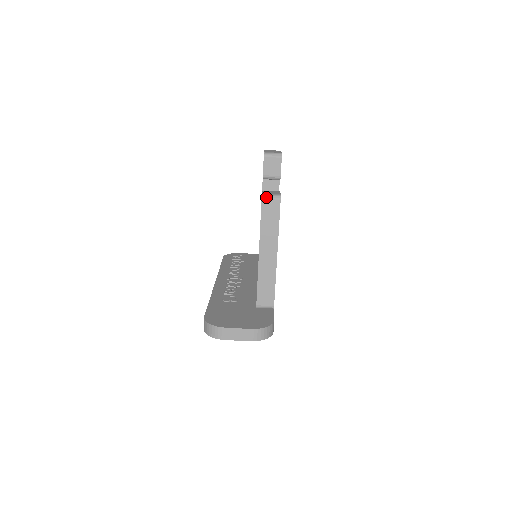
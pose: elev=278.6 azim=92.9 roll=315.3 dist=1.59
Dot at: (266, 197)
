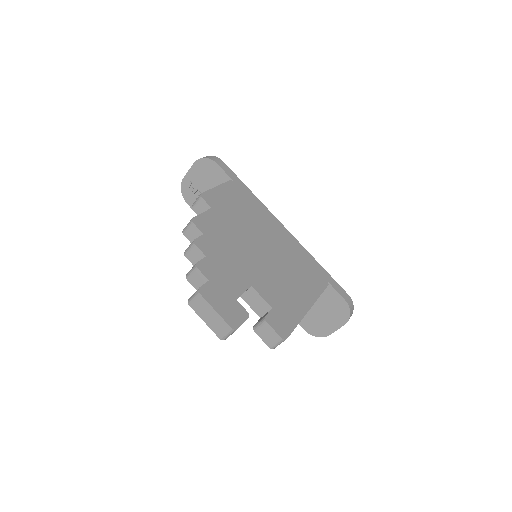
Dot at: occluded
